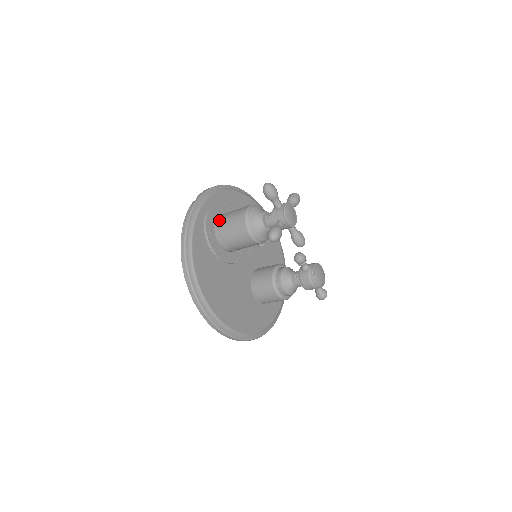
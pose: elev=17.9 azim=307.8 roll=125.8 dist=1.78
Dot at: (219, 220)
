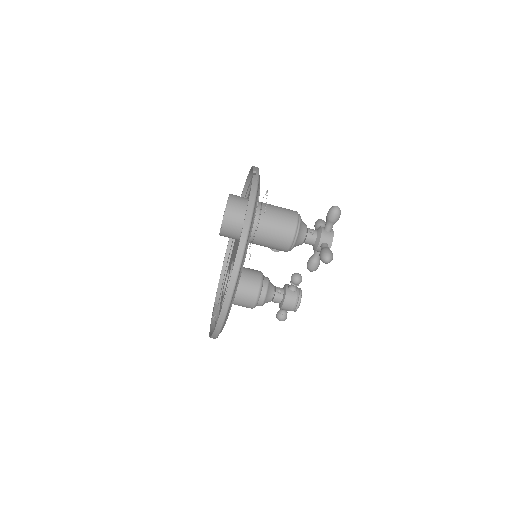
Dot at: (262, 207)
